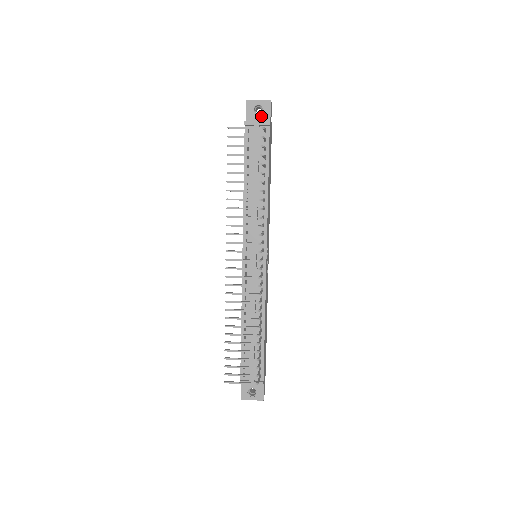
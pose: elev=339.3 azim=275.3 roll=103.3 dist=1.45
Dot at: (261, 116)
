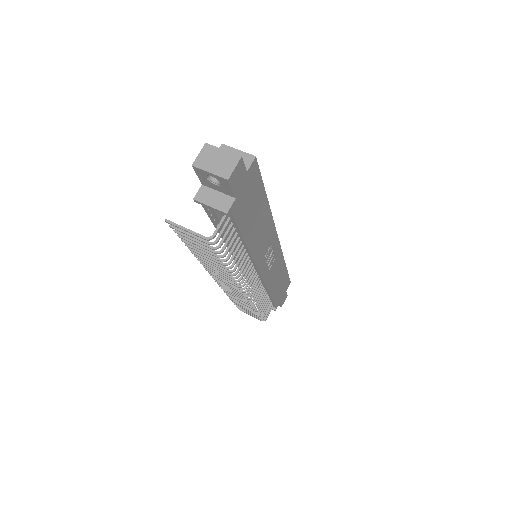
Dot at: (220, 187)
